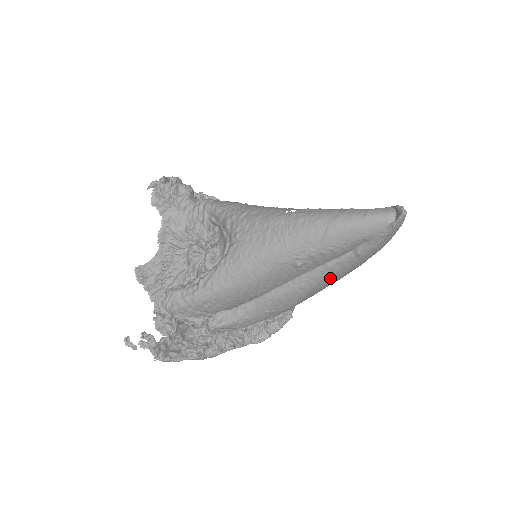
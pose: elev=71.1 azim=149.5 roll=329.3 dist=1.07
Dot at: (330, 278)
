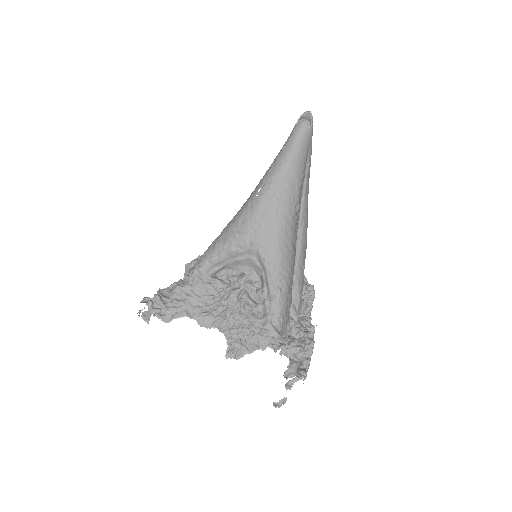
Dot at: occluded
